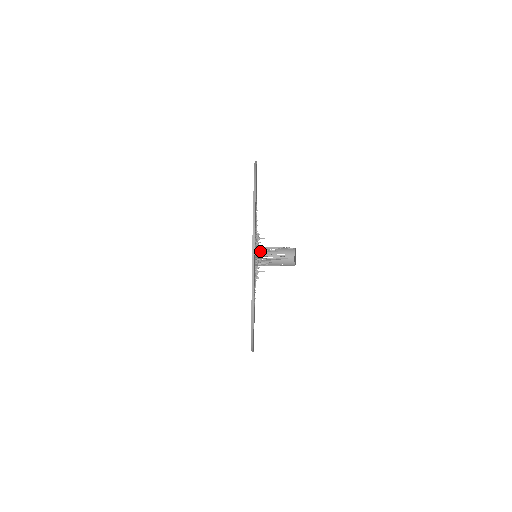
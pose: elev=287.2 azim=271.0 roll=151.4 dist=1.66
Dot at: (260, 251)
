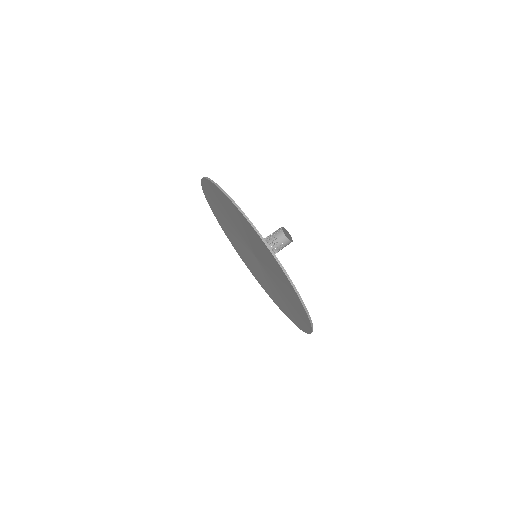
Dot at: occluded
